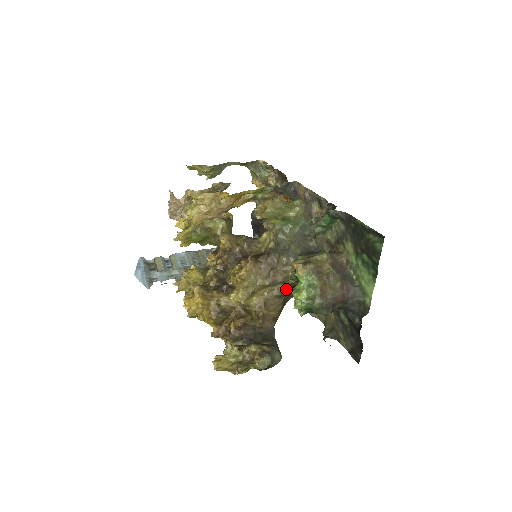
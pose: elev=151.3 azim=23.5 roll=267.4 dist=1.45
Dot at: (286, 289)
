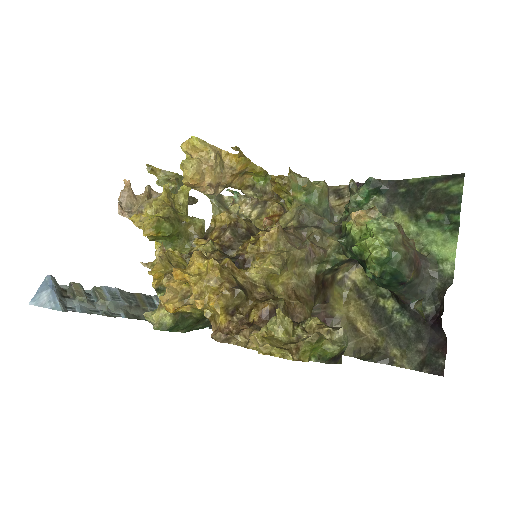
Dot at: (319, 278)
